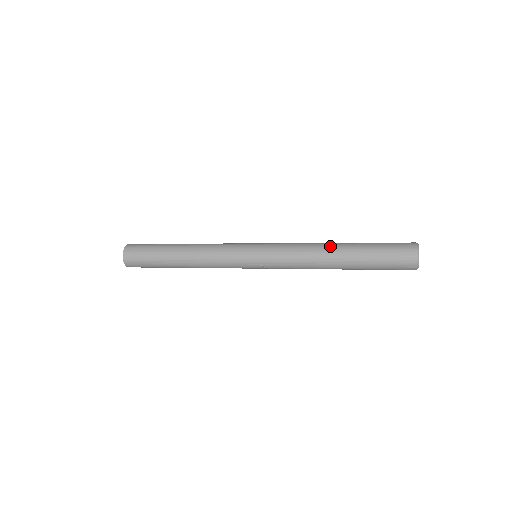
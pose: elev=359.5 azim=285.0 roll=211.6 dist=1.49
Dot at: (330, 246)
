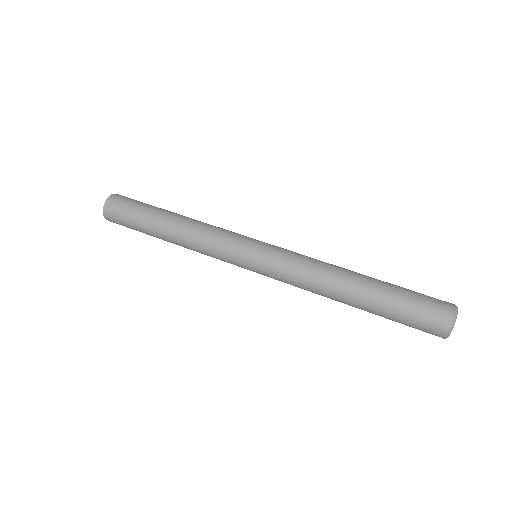
Dot at: (341, 293)
